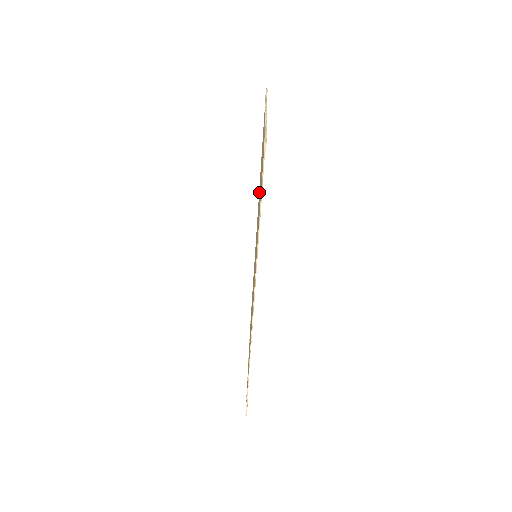
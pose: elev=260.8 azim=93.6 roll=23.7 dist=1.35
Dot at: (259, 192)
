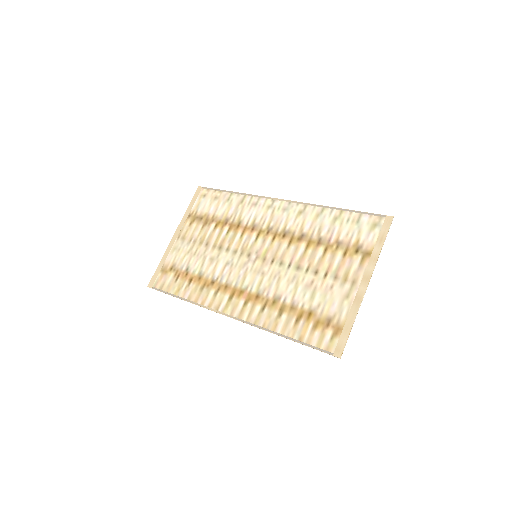
Dot at: (305, 236)
